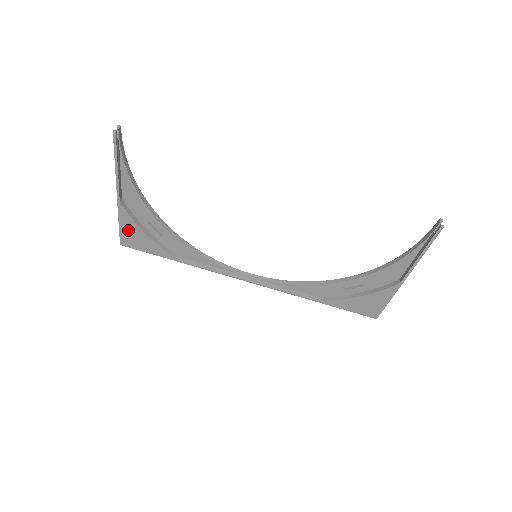
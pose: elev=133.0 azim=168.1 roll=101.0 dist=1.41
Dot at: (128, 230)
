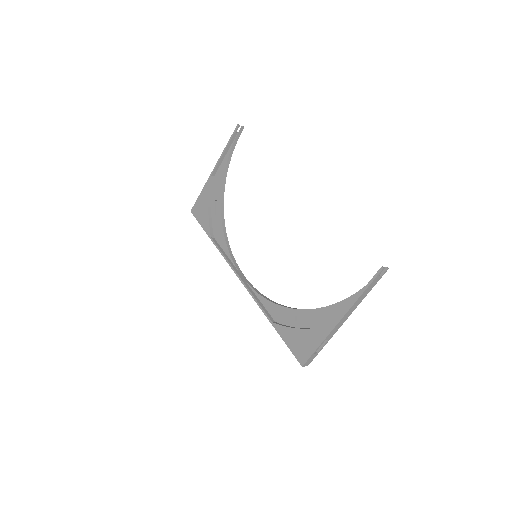
Dot at: (202, 200)
